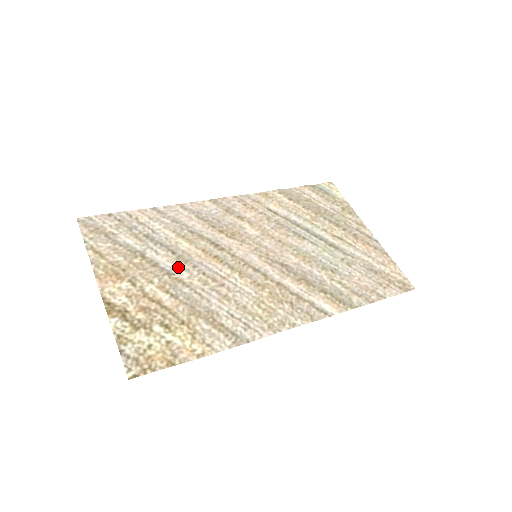
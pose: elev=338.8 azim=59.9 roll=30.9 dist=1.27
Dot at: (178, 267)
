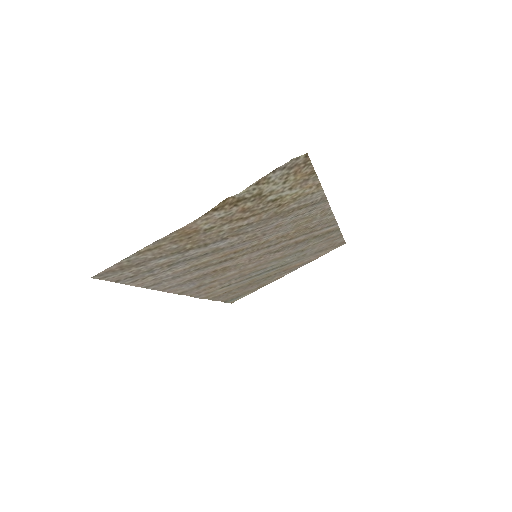
Dot at: (223, 245)
